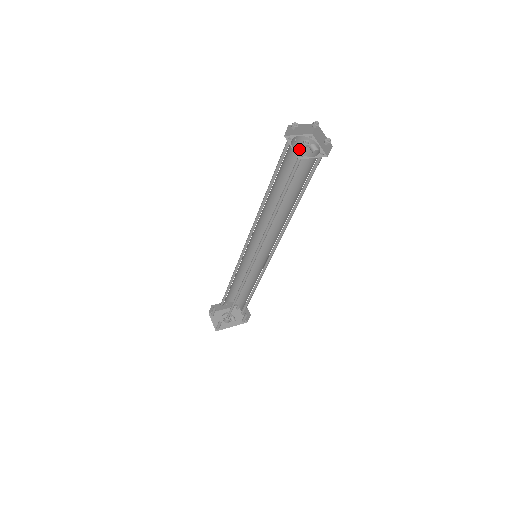
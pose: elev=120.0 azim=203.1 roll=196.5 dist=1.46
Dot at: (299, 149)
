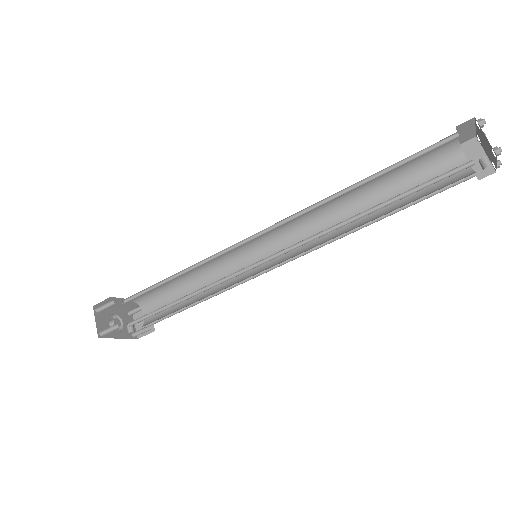
Dot at: (438, 153)
